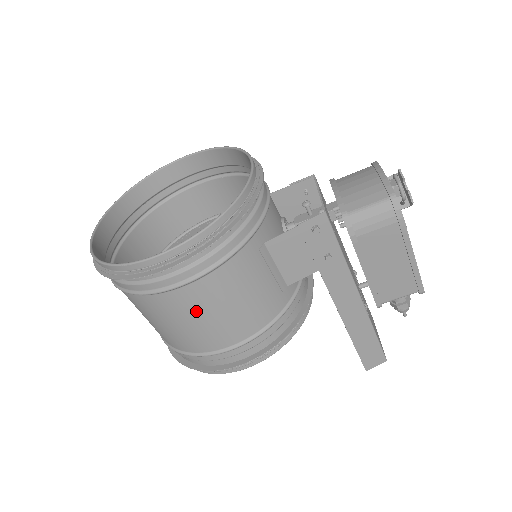
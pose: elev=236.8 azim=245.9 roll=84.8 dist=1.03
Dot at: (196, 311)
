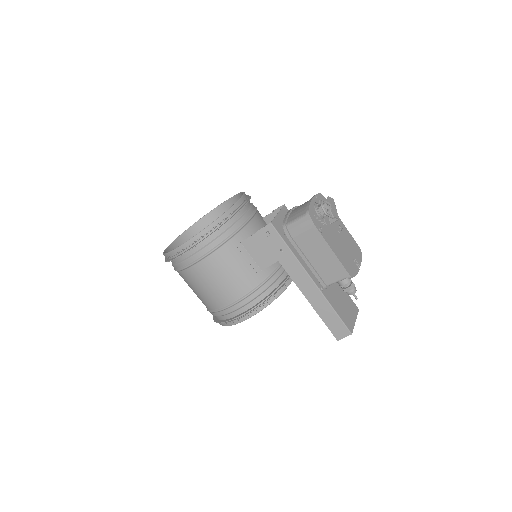
Dot at: (204, 280)
